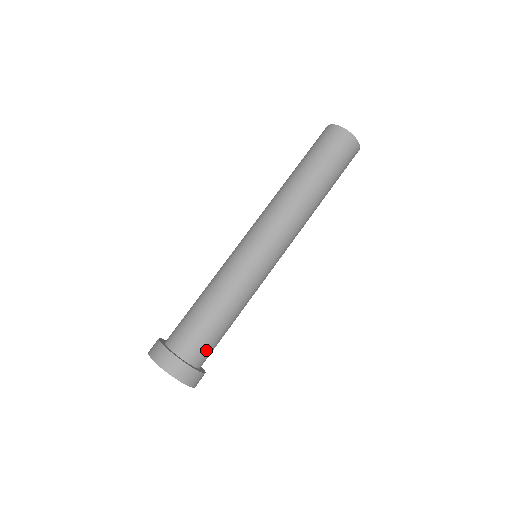
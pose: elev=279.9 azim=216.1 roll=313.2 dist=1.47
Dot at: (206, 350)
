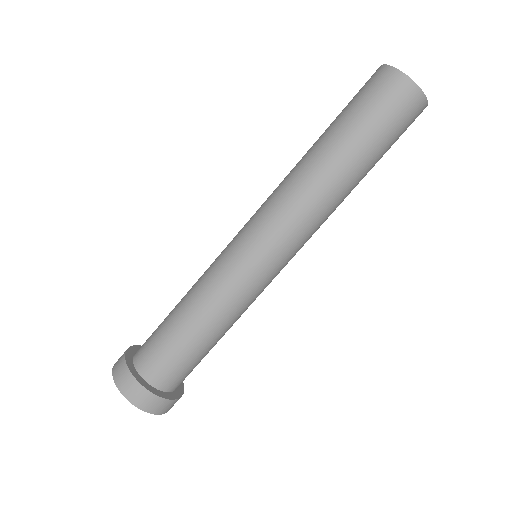
Dot at: (190, 372)
